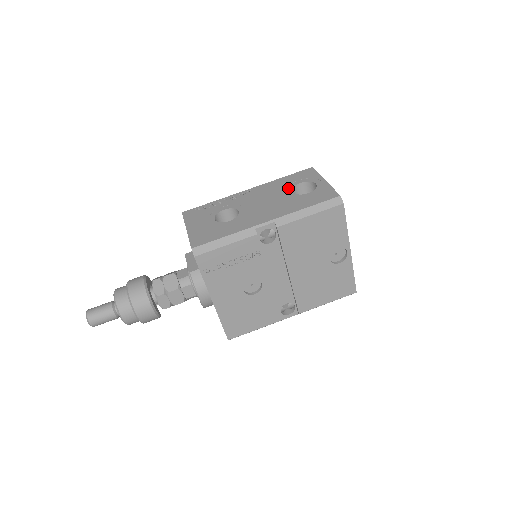
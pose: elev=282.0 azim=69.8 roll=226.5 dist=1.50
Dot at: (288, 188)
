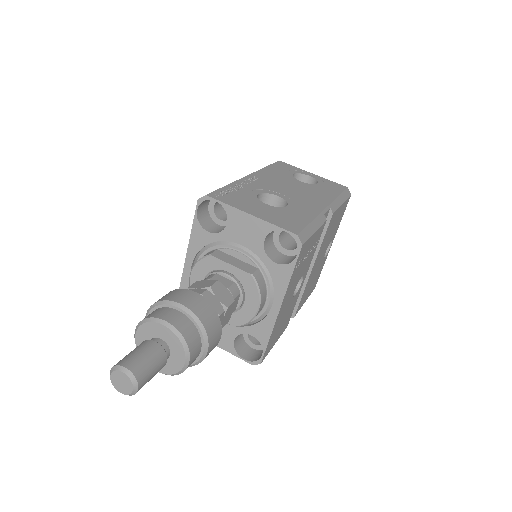
Dot at: (291, 177)
